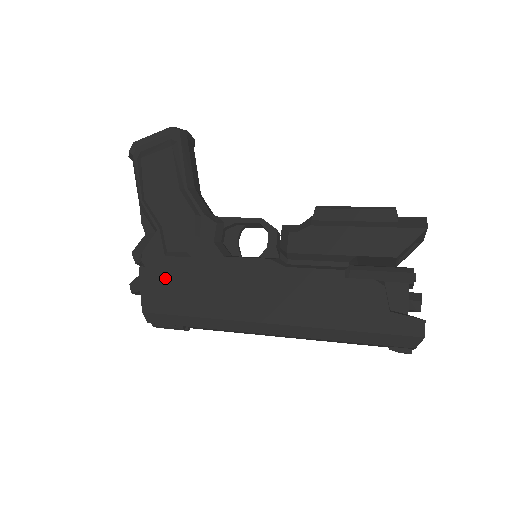
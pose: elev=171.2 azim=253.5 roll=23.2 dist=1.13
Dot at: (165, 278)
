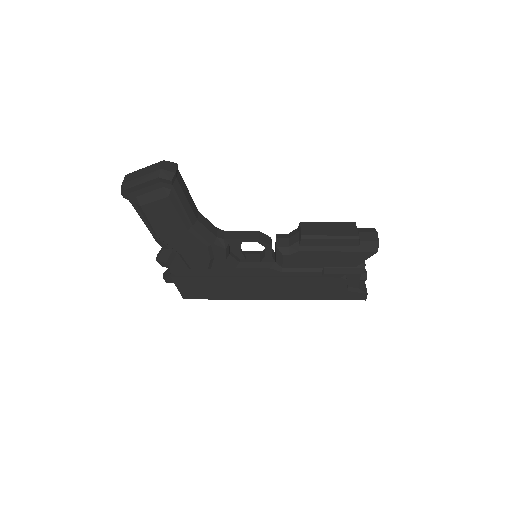
Dot at: (194, 282)
